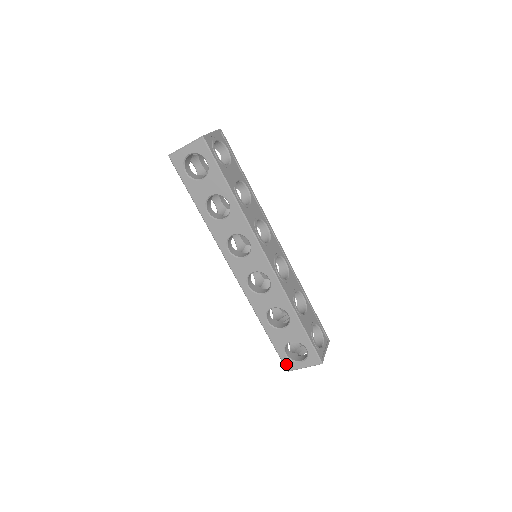
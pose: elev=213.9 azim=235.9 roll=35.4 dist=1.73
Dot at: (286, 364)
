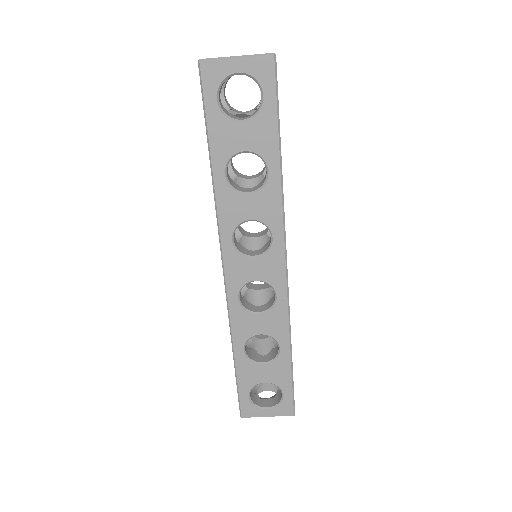
Dot at: (244, 409)
